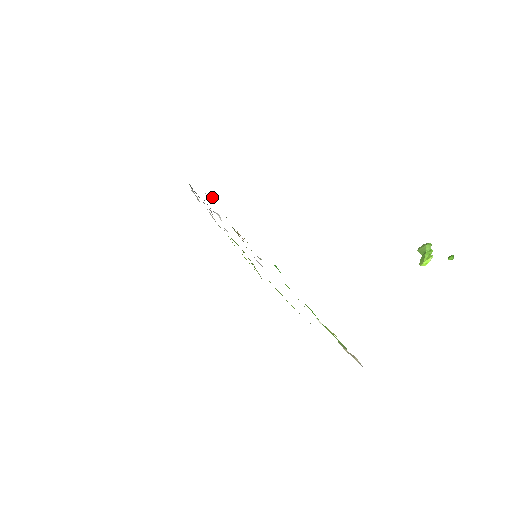
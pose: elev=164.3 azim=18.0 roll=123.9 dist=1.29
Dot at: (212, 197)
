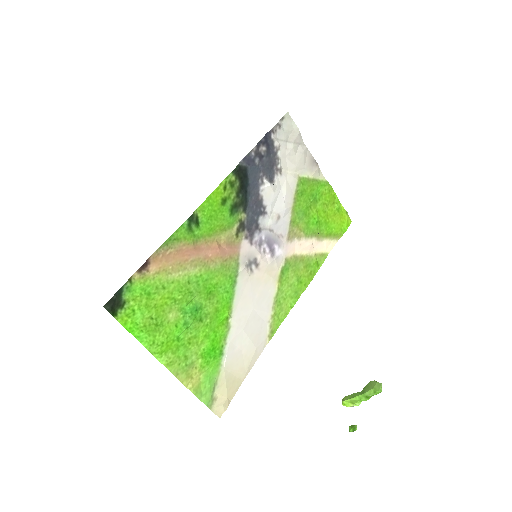
Dot at: (210, 198)
